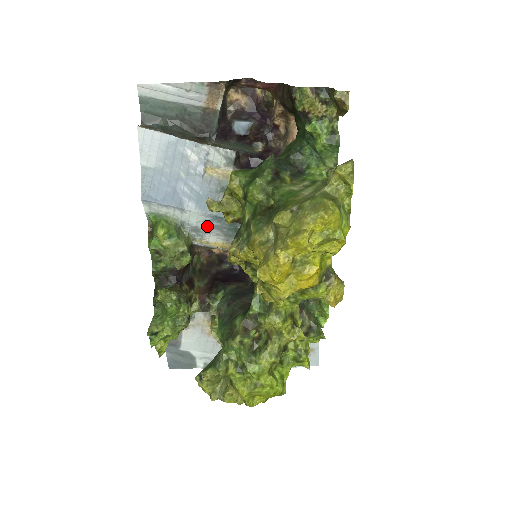
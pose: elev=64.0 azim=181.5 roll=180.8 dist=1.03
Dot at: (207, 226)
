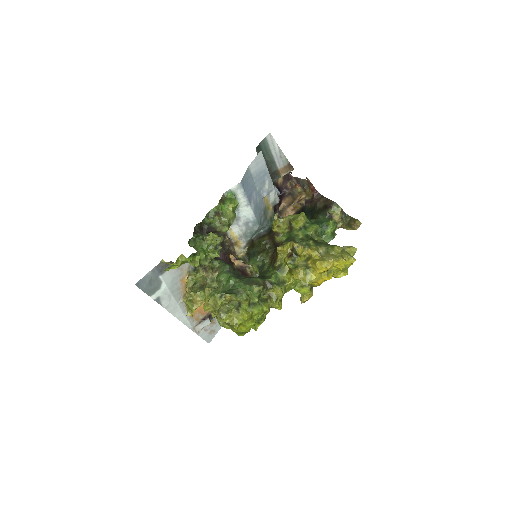
Dot at: (244, 222)
